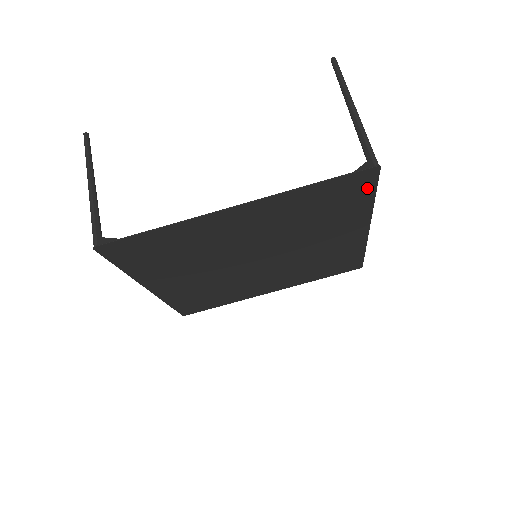
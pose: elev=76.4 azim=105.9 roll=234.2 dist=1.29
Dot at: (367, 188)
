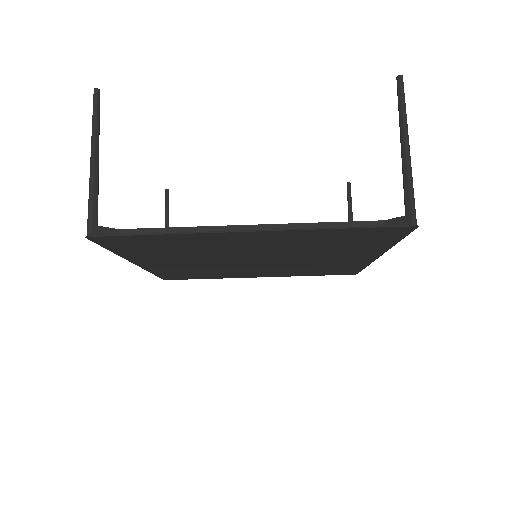
Dot at: (395, 236)
